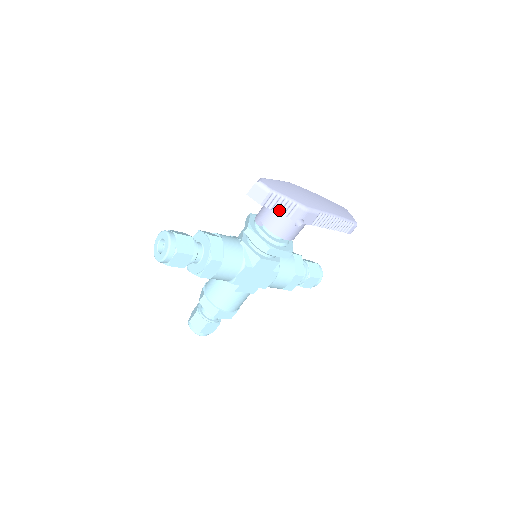
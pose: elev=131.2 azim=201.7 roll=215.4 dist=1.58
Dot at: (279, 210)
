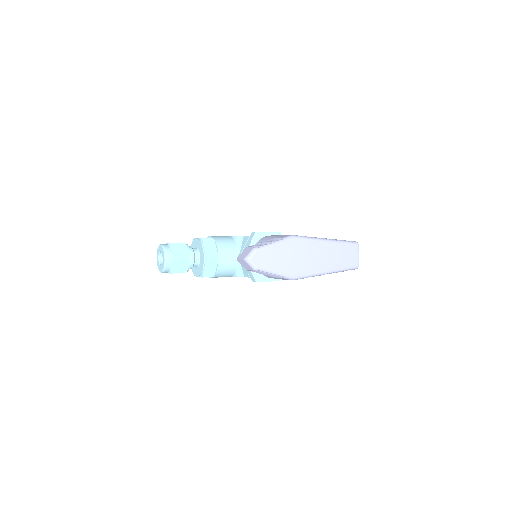
Dot at: (265, 274)
